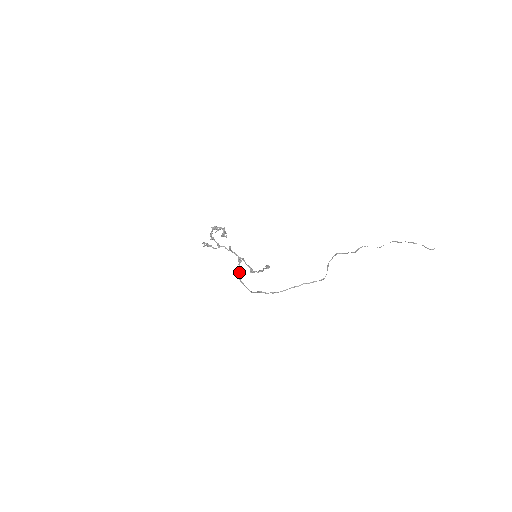
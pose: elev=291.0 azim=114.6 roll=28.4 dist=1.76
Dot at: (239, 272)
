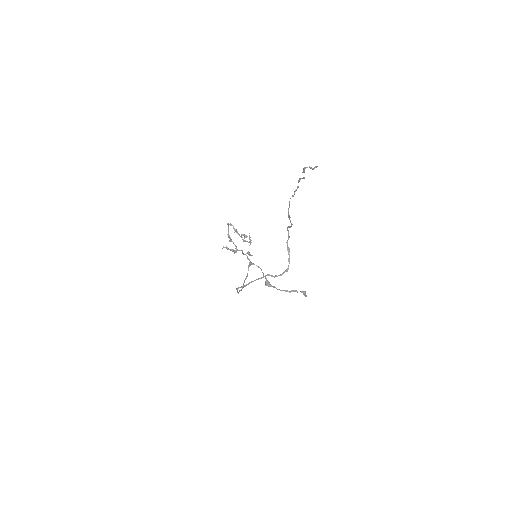
Dot at: (246, 277)
